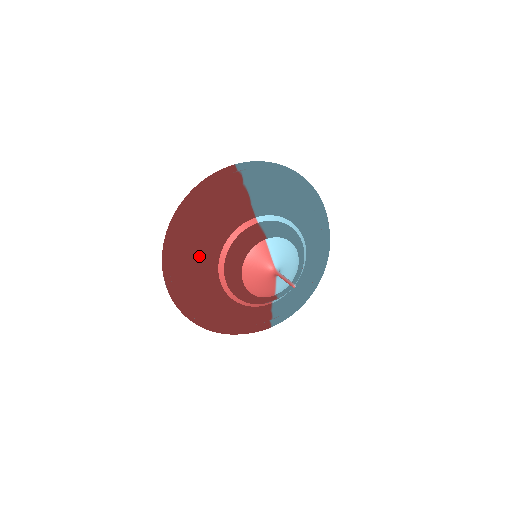
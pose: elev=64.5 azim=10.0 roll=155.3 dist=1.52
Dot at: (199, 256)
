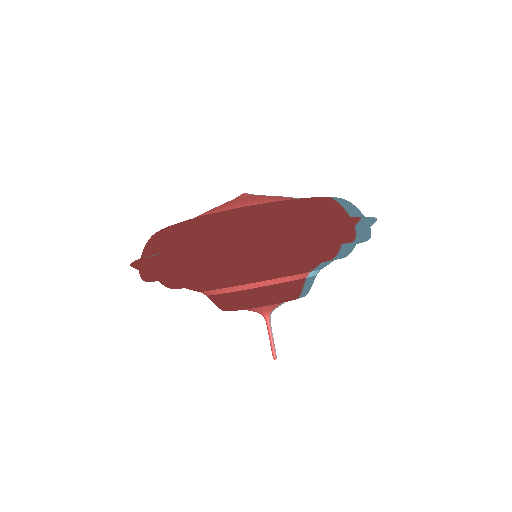
Dot at: (228, 279)
